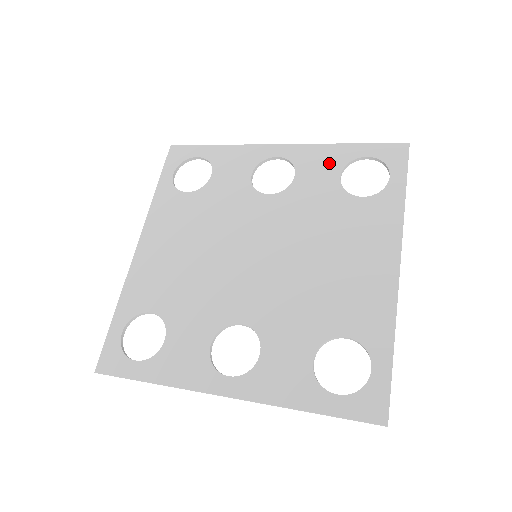
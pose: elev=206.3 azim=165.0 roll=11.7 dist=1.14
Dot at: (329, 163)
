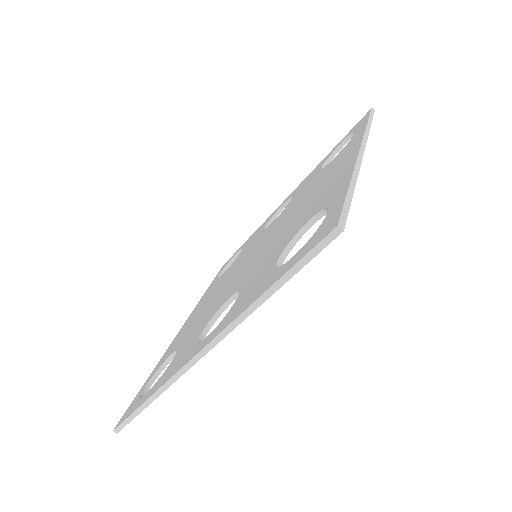
Dot at: (316, 170)
